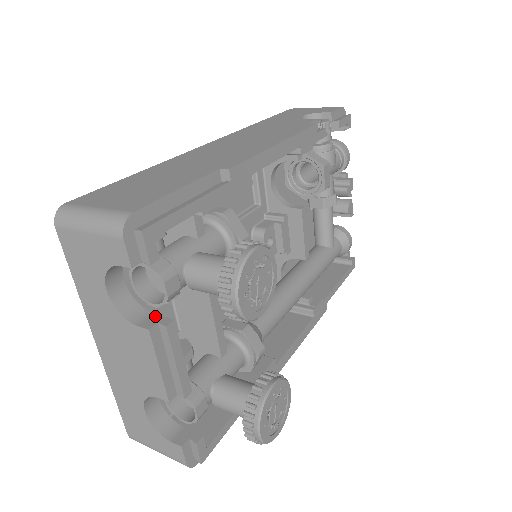
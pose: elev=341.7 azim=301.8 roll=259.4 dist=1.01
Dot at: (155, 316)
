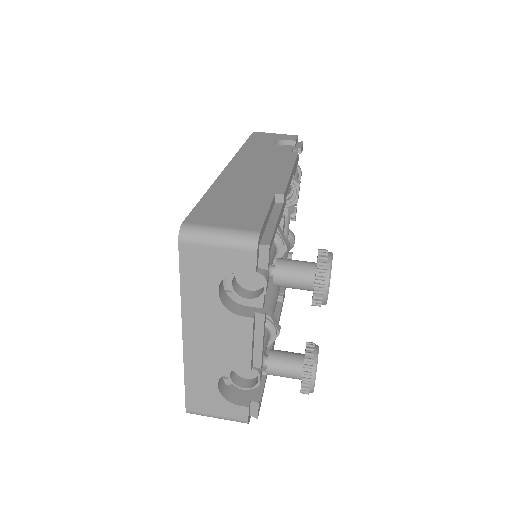
Dot at: (249, 308)
